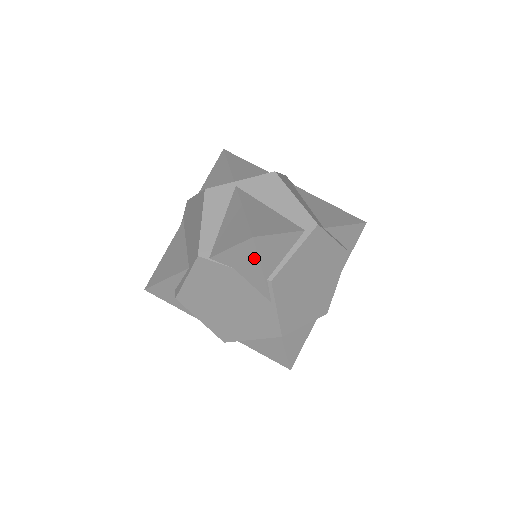
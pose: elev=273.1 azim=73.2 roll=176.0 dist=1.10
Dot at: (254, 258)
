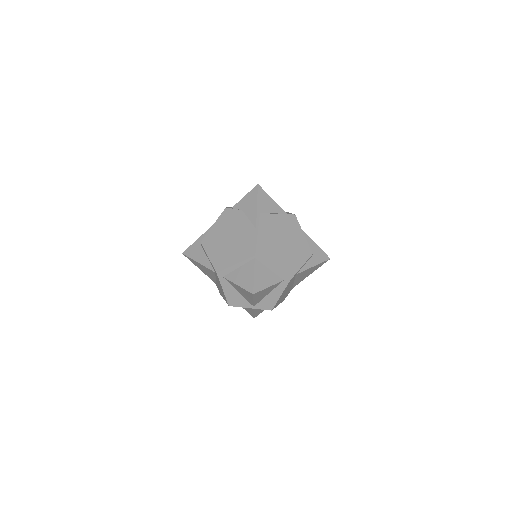
Dot at: (255, 198)
